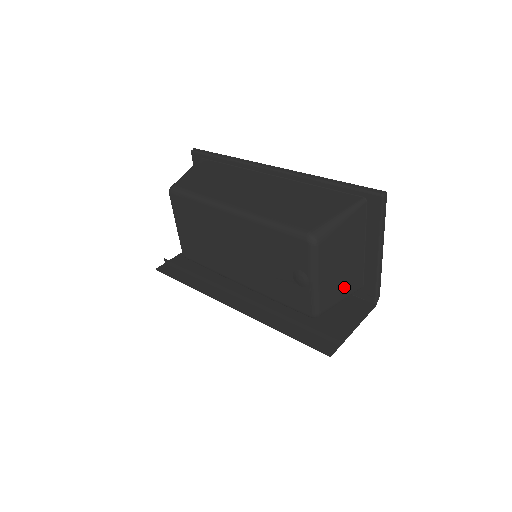
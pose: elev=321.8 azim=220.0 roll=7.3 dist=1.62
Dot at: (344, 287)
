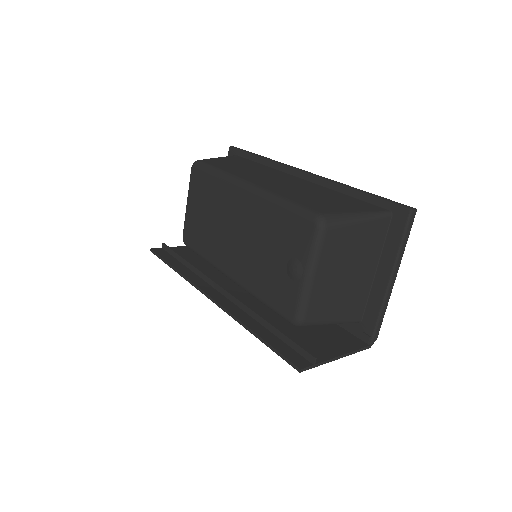
Dot at: (340, 306)
